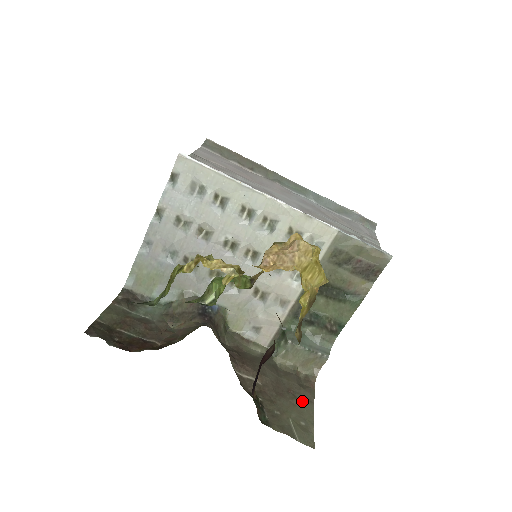
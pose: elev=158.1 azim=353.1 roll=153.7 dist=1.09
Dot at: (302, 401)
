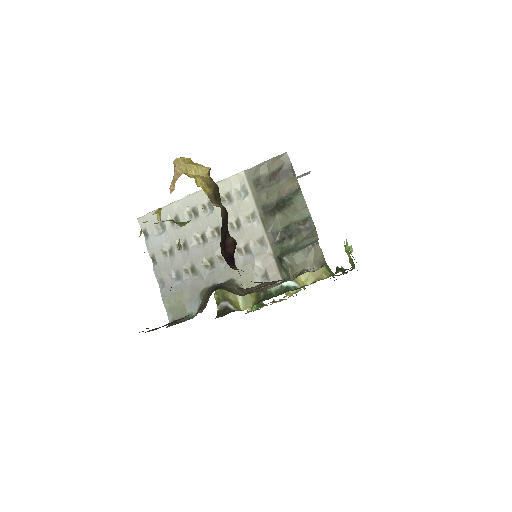
Dot at: occluded
